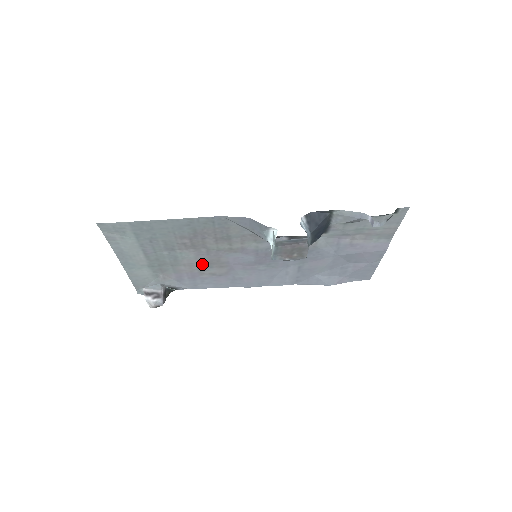
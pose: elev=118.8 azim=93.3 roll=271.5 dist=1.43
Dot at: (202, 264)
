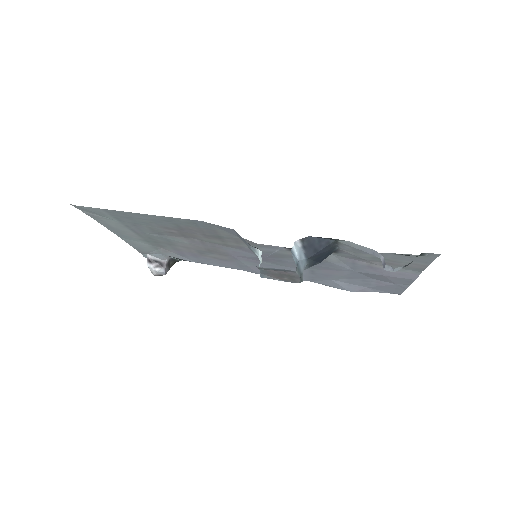
Dot at: (200, 249)
